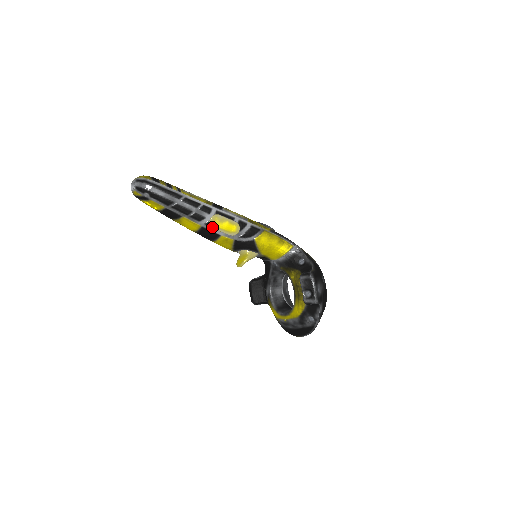
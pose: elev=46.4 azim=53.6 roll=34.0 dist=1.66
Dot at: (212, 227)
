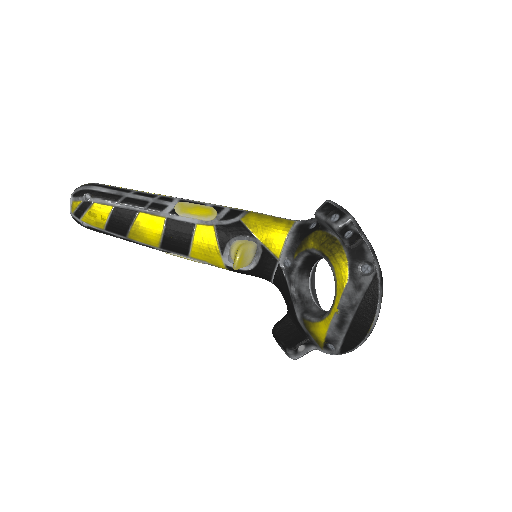
Dot at: (180, 214)
